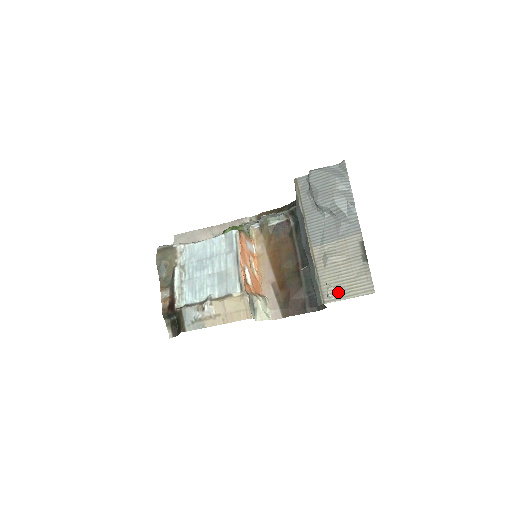
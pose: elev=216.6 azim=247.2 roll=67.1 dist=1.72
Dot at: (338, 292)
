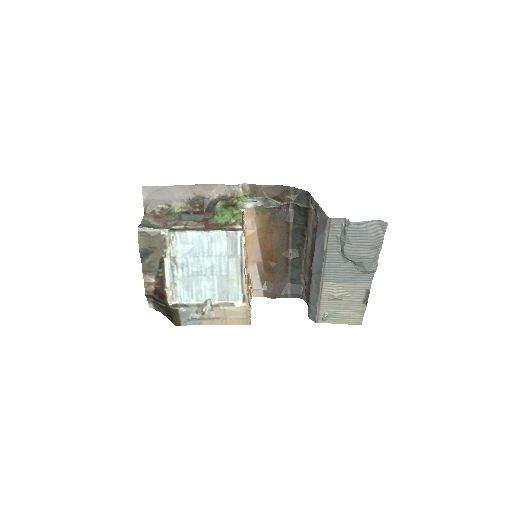
Dot at: (332, 318)
